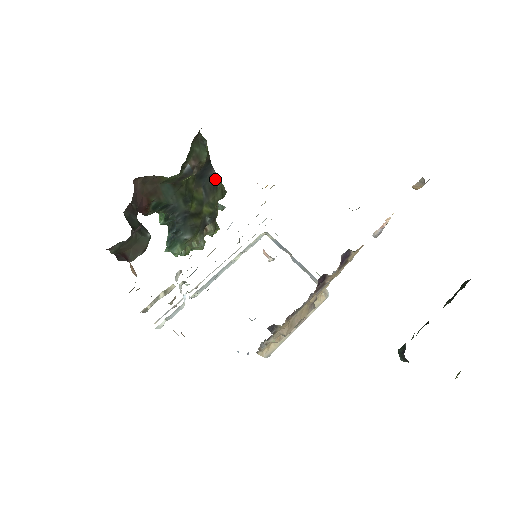
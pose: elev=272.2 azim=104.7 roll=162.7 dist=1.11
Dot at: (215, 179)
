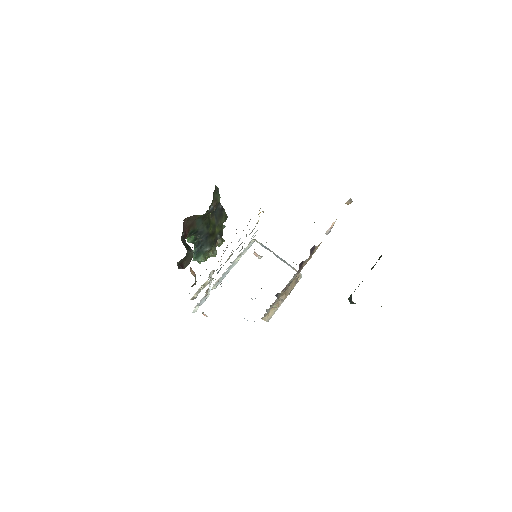
Dot at: (221, 210)
